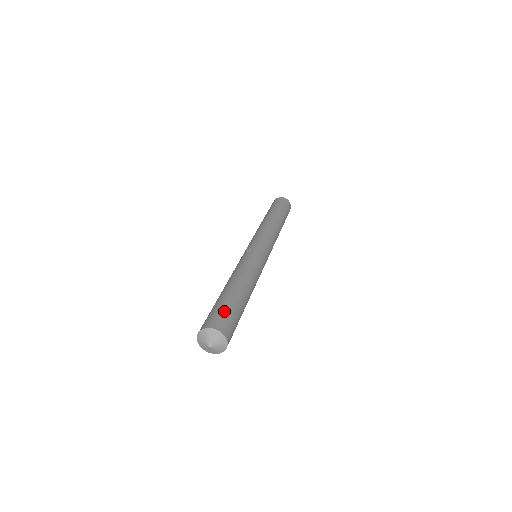
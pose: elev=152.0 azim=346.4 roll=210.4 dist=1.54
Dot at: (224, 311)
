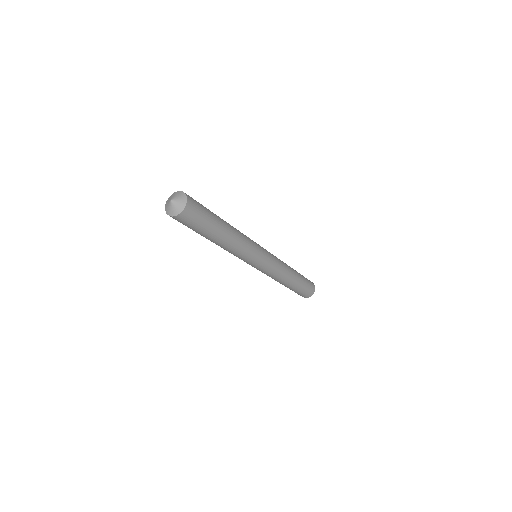
Dot at: occluded
